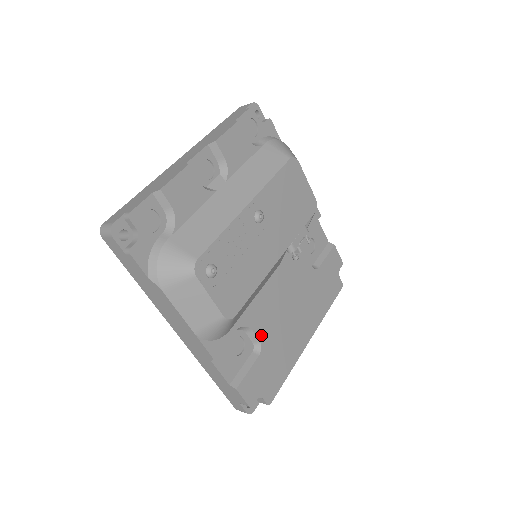
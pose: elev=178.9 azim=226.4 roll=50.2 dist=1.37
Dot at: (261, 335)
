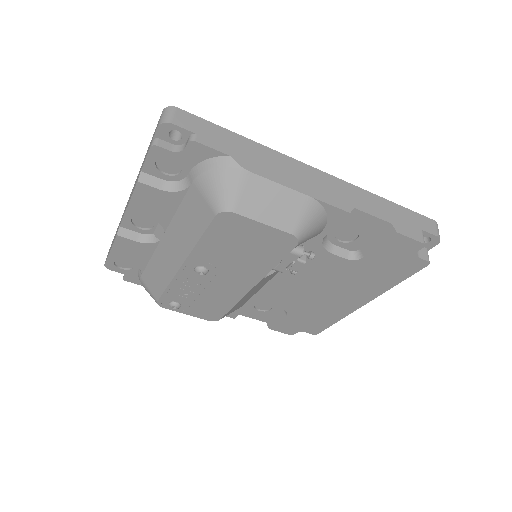
Dot at: (283, 306)
